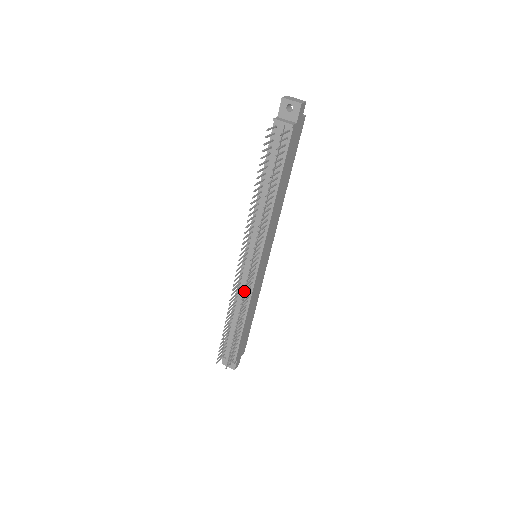
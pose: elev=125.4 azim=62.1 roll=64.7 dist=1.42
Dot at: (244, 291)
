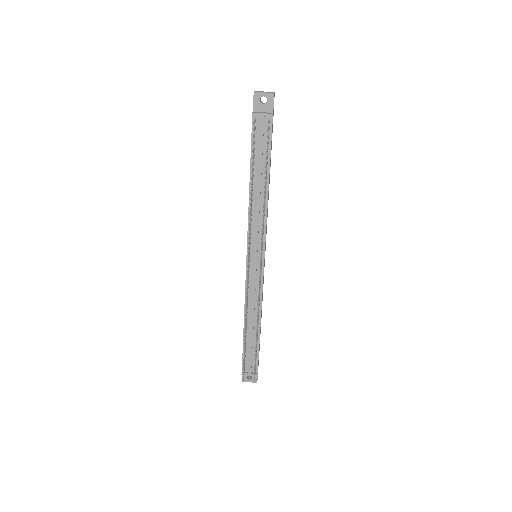
Dot at: (254, 294)
